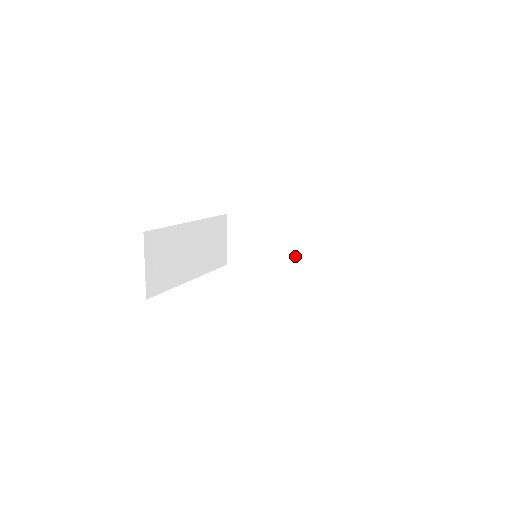
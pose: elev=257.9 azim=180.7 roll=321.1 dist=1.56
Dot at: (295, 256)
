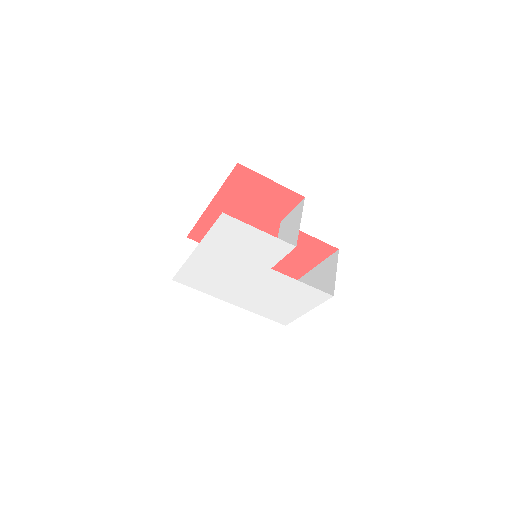
Dot at: occluded
